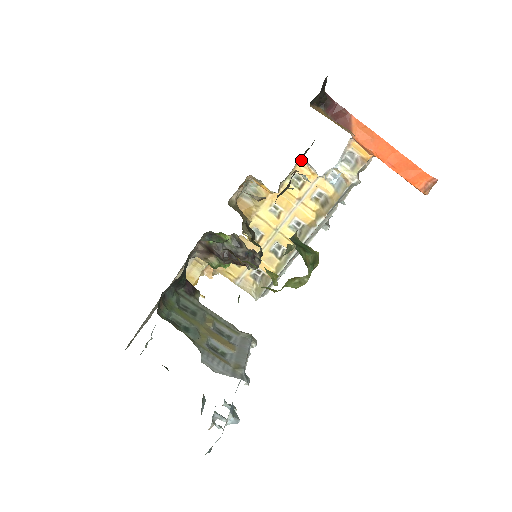
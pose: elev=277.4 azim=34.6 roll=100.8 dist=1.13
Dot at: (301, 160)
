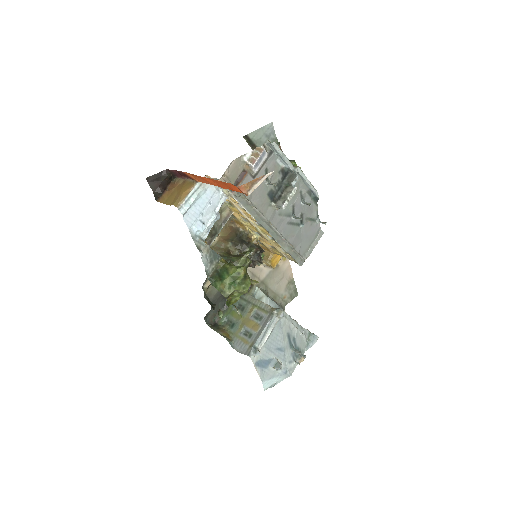
Dot at: occluded
